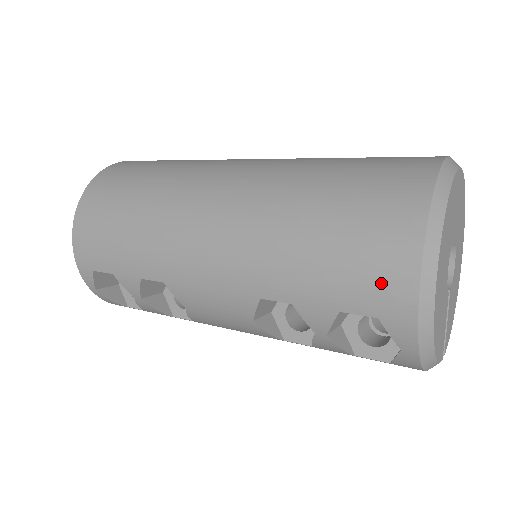
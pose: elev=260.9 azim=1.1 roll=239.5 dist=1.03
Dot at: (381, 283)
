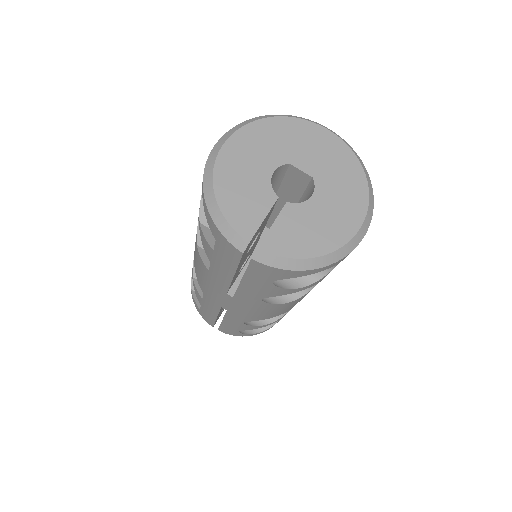
Dot at: occluded
